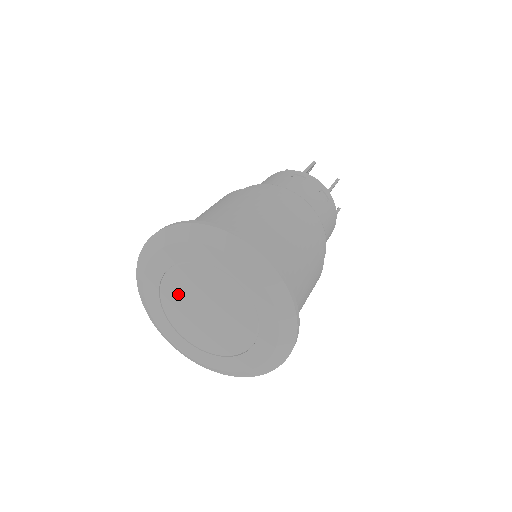
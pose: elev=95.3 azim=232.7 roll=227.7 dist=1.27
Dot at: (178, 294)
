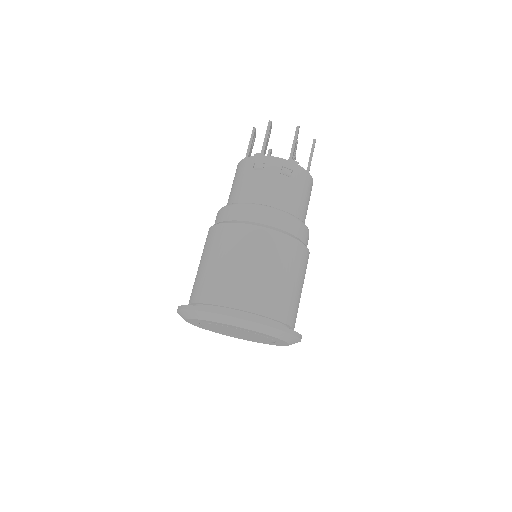
Dot at: (215, 328)
